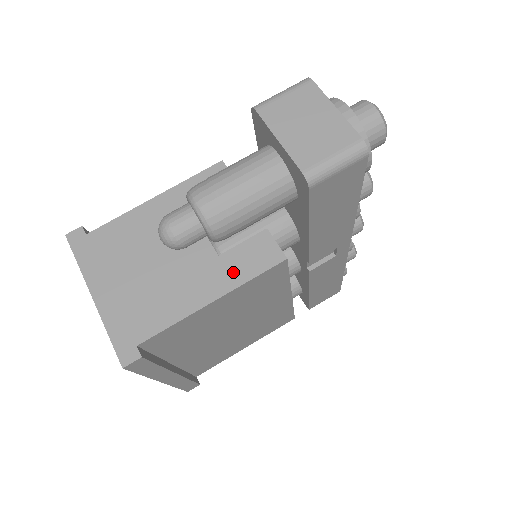
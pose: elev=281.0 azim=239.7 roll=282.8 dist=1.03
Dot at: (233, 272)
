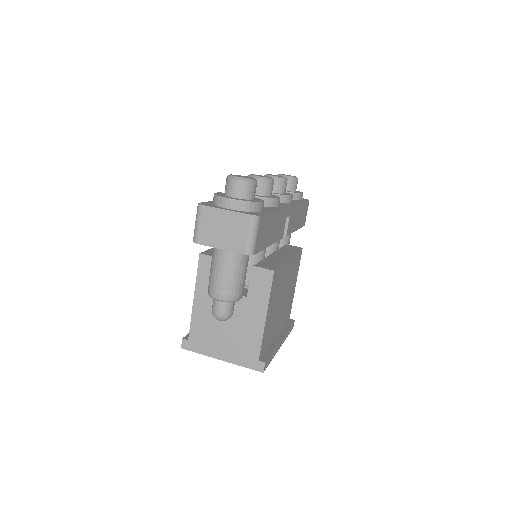
Dot at: (260, 298)
